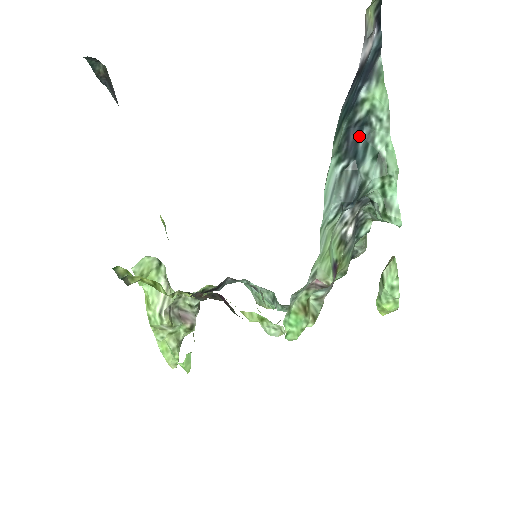
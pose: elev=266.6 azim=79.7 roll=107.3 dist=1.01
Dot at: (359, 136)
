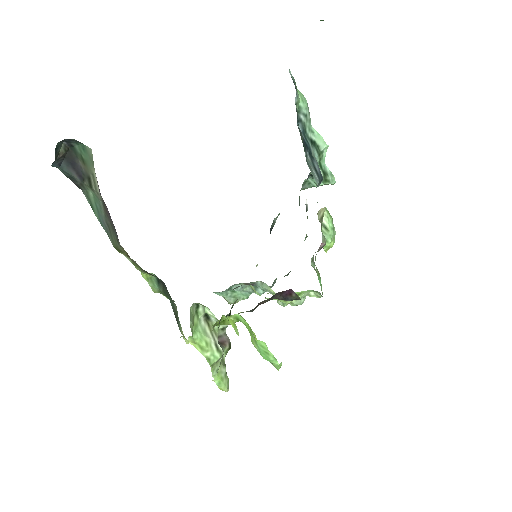
Dot at: (301, 131)
